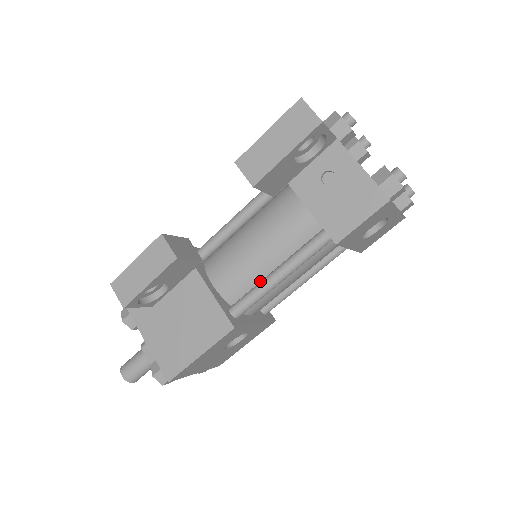
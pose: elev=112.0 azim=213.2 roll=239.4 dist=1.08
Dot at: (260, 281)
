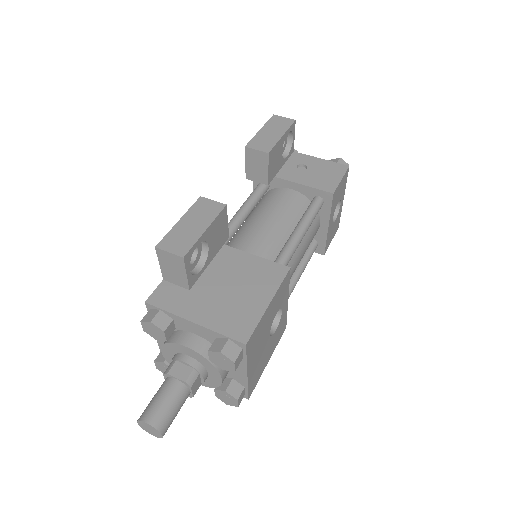
Dot at: occluded
